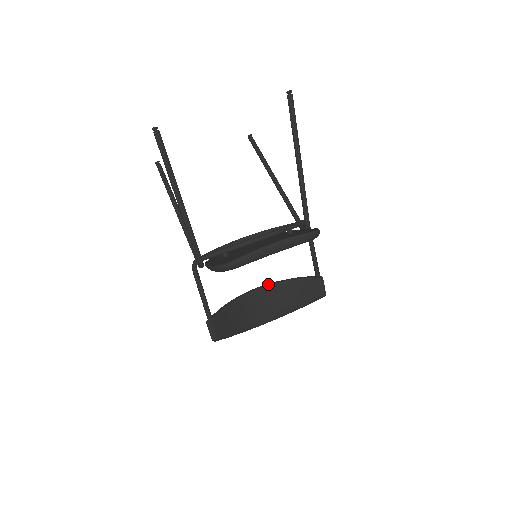
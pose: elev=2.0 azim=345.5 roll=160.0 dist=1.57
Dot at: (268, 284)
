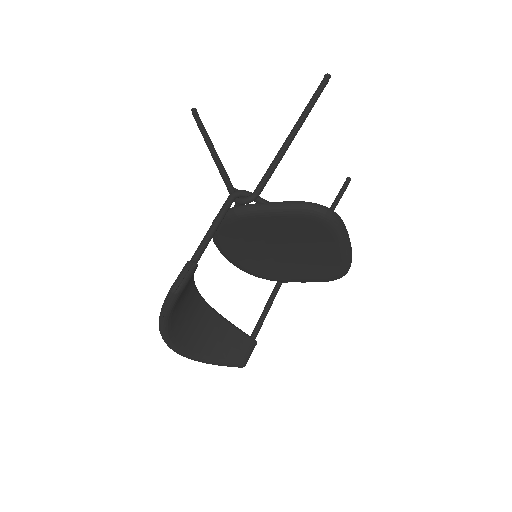
Dot at: occluded
